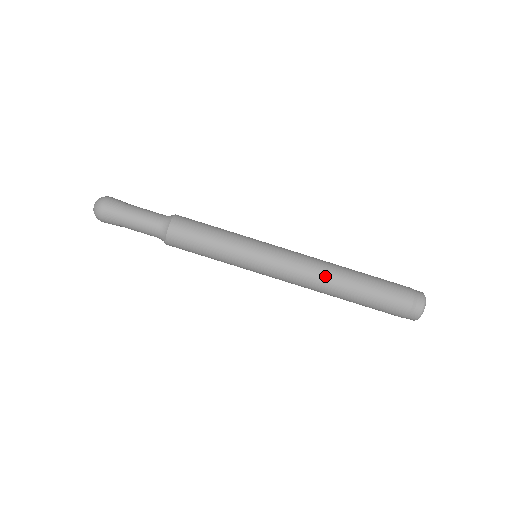
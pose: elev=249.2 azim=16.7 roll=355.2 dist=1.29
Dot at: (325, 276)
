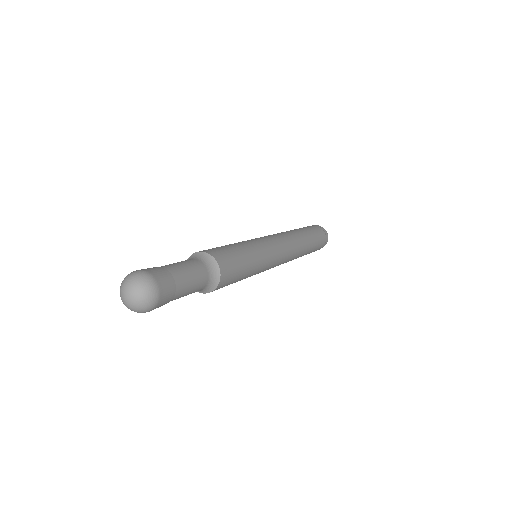
Dot at: occluded
